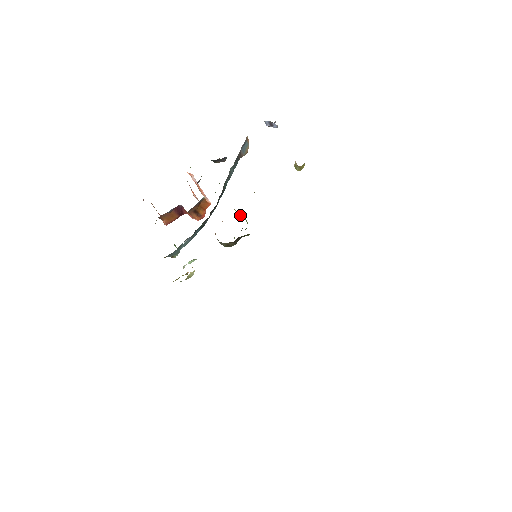
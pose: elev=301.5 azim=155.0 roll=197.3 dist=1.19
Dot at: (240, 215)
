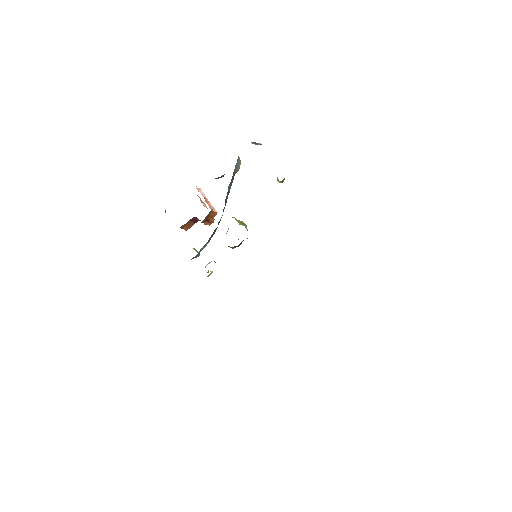
Dot at: (241, 223)
